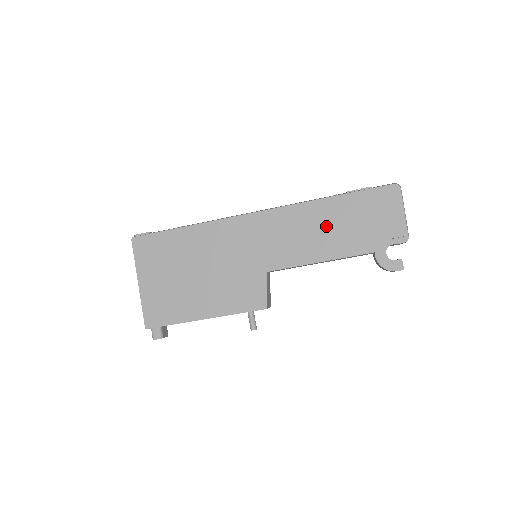
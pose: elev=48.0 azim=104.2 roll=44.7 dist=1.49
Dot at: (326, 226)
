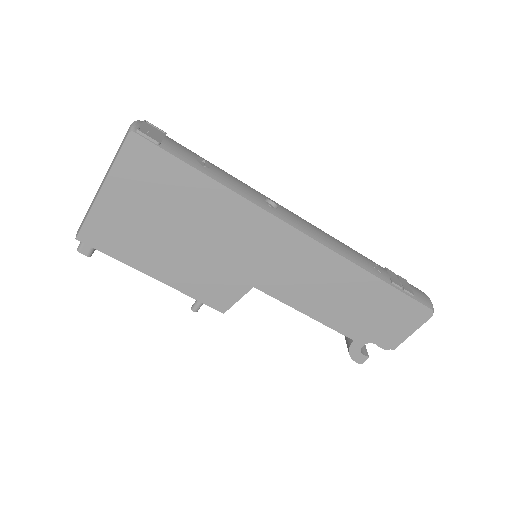
Dot at: (345, 295)
